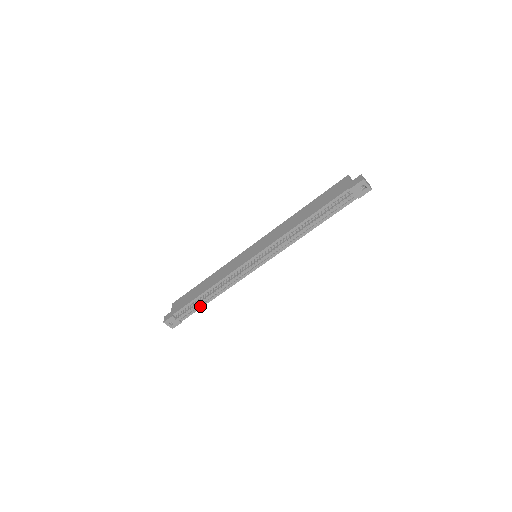
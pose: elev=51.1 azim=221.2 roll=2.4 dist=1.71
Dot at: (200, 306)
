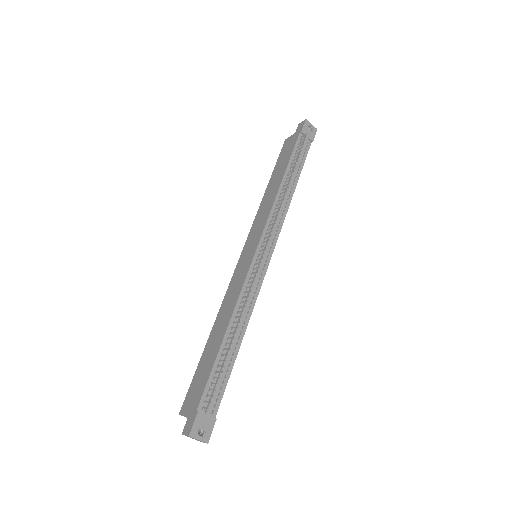
Dot at: (229, 368)
